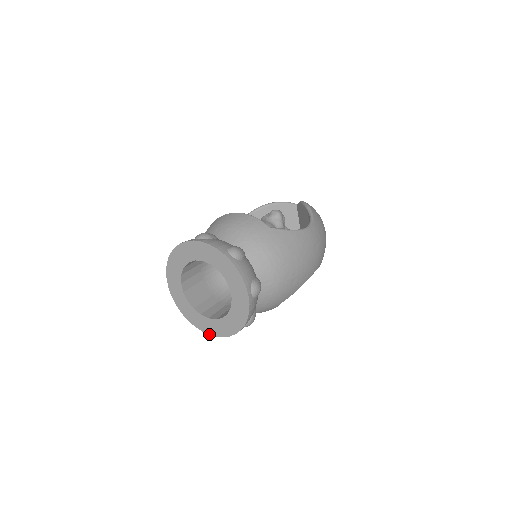
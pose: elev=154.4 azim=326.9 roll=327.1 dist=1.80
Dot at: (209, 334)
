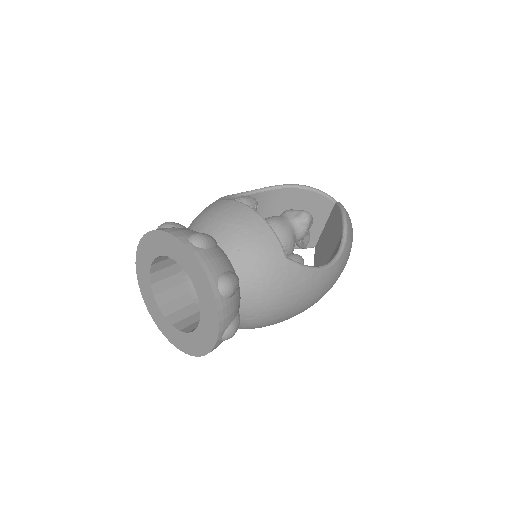
Dot at: (159, 328)
